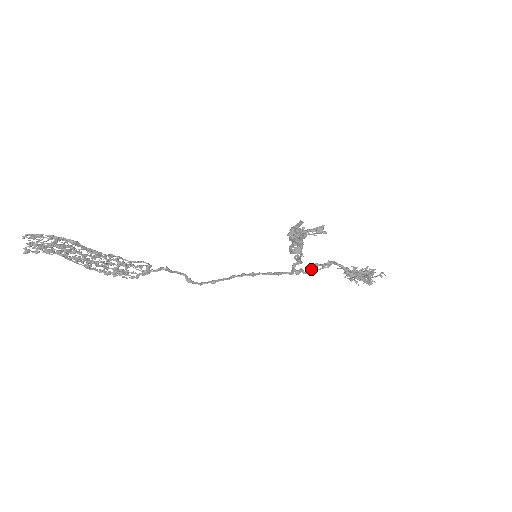
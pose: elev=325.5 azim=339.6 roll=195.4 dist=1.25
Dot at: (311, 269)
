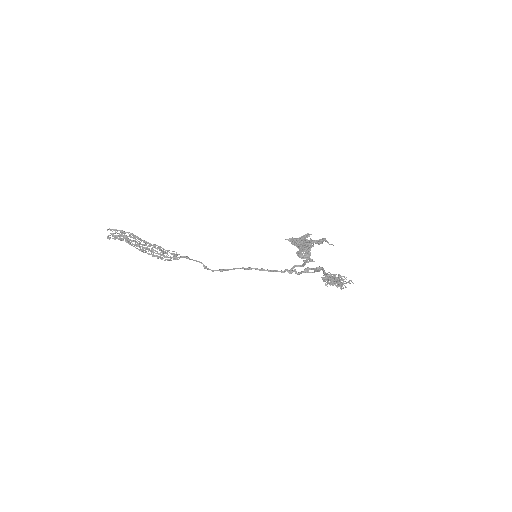
Dot at: (303, 271)
